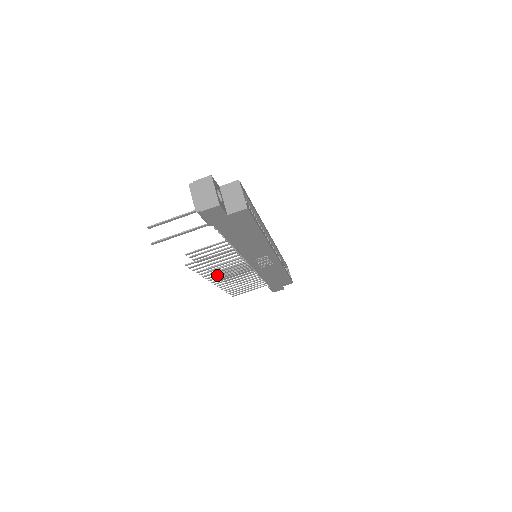
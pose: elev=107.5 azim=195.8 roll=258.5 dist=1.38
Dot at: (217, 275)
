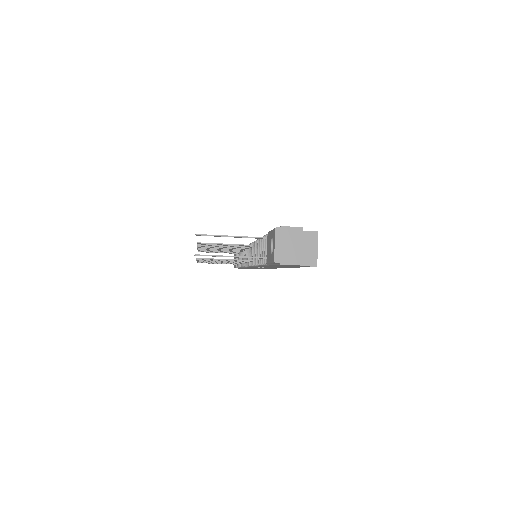
Dot at: occluded
